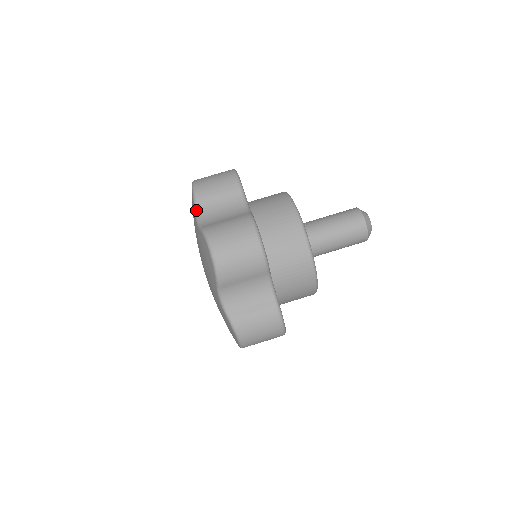
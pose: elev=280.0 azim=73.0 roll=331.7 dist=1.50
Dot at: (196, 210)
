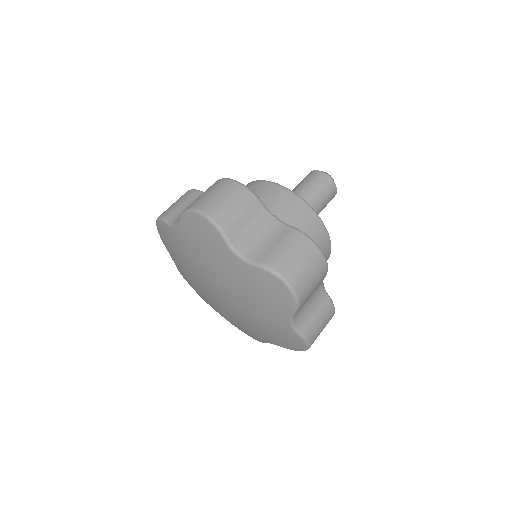
Dot at: (231, 245)
